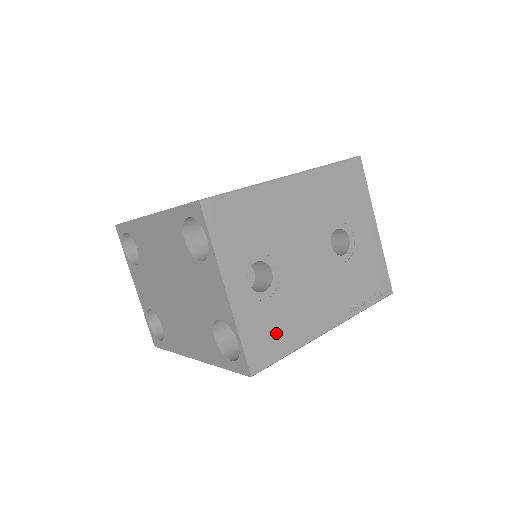
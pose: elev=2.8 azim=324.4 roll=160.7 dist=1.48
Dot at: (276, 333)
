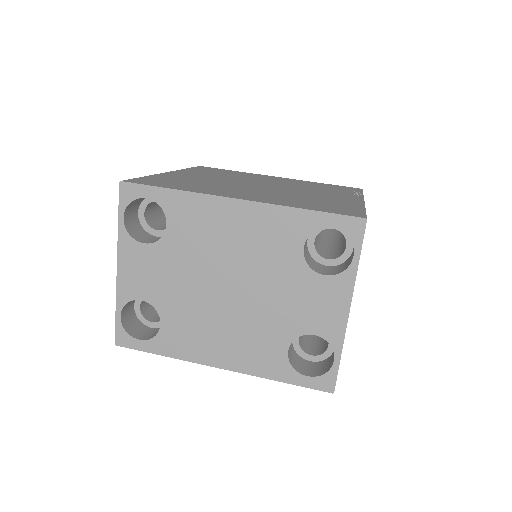
Dot at: occluded
